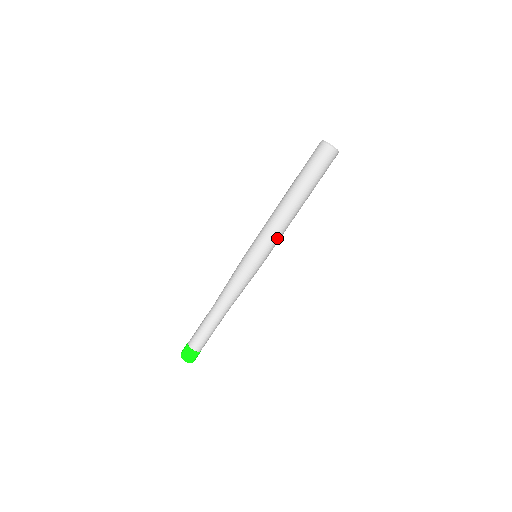
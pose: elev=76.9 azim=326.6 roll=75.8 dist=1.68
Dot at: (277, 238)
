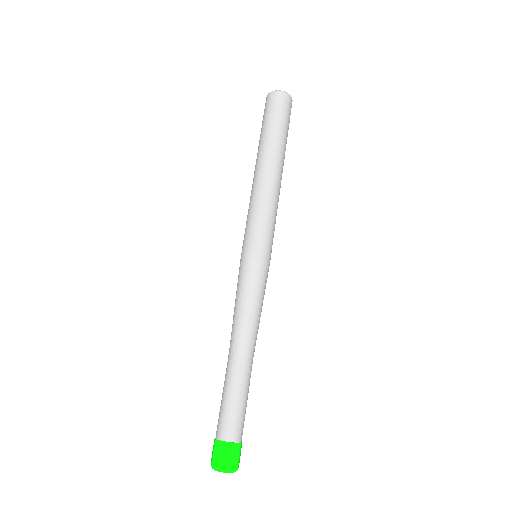
Dot at: (268, 215)
